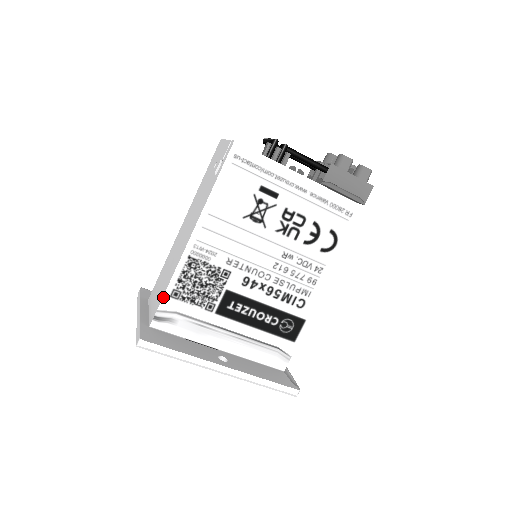
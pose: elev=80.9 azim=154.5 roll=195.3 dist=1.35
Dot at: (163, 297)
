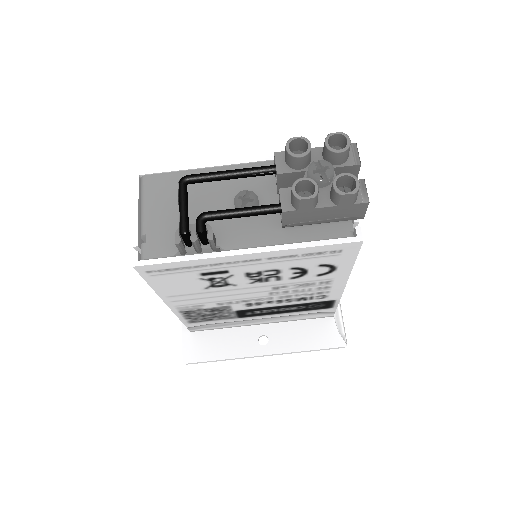
Dot at: (184, 324)
